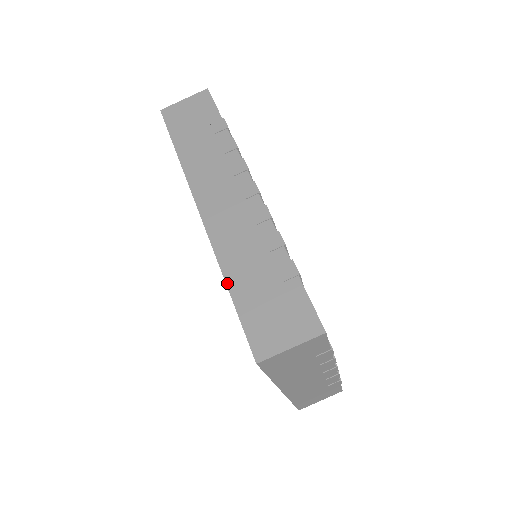
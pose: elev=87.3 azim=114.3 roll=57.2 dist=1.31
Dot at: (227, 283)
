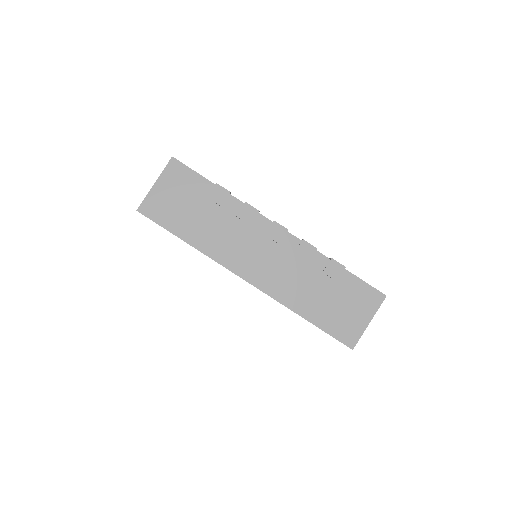
Dot at: occluded
